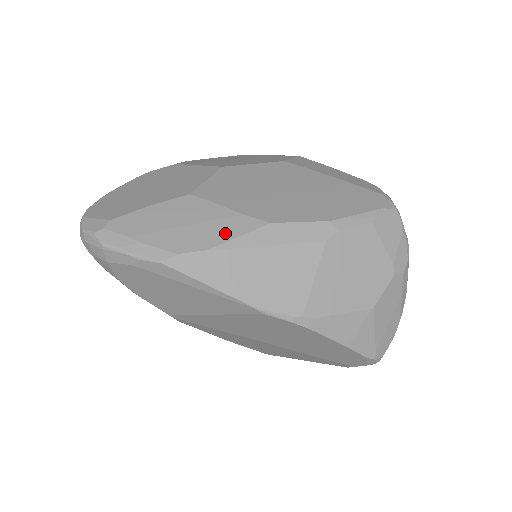
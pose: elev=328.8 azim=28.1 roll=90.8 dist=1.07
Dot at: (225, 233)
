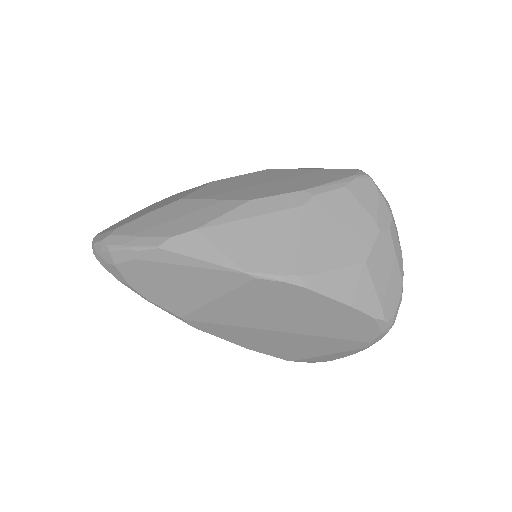
Dot at: (211, 215)
